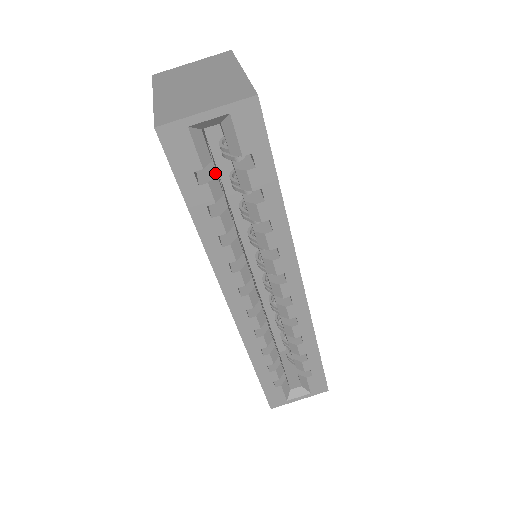
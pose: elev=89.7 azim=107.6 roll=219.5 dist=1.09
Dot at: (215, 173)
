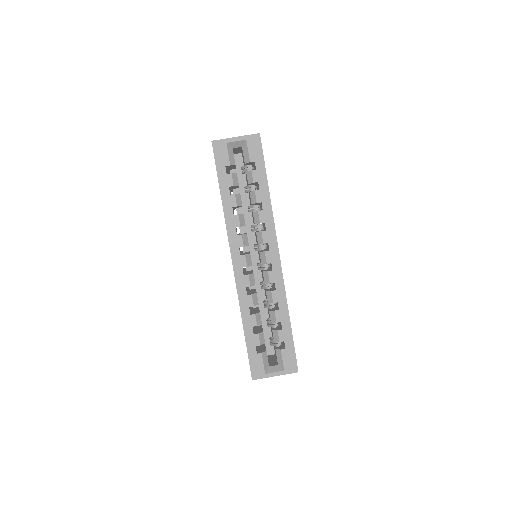
Dot at: (236, 173)
